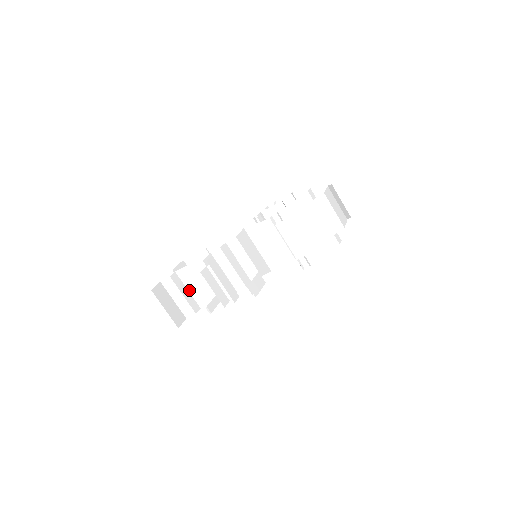
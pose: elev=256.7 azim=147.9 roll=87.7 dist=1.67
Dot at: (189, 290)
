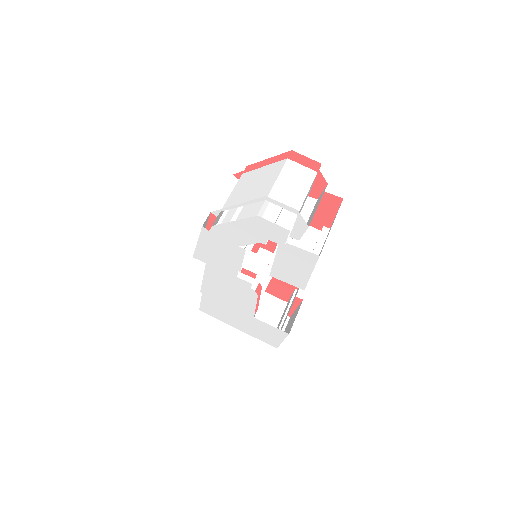
Dot at: occluded
